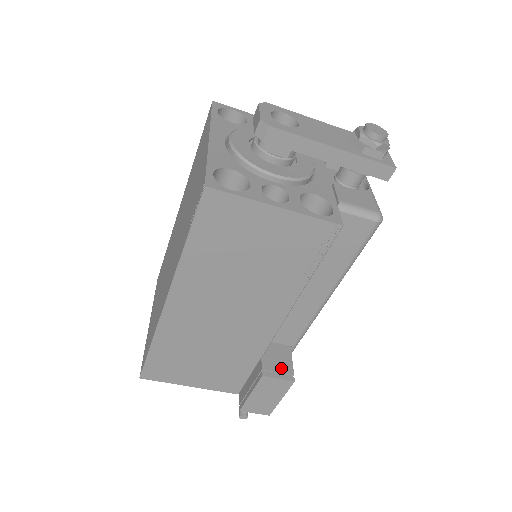
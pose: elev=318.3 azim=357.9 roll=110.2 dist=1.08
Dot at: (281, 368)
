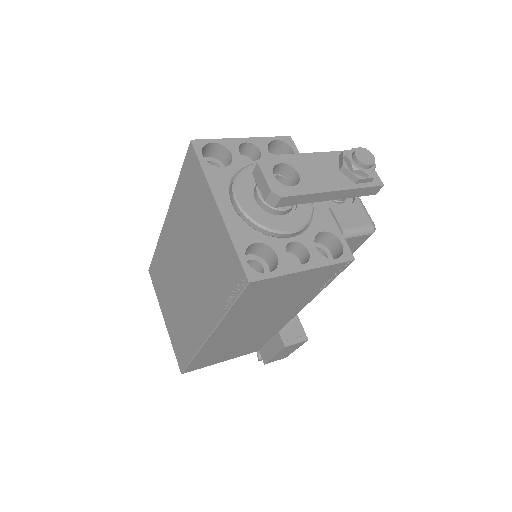
Dot at: (295, 333)
